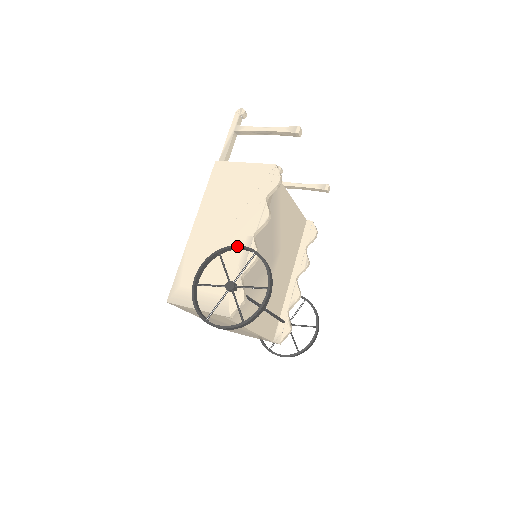
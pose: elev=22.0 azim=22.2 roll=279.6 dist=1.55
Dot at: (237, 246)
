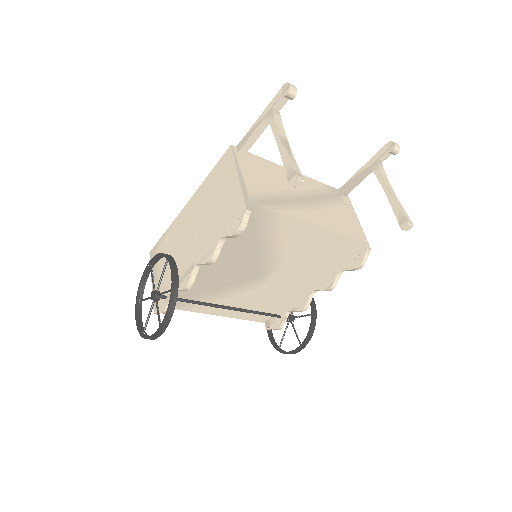
Dot at: (171, 268)
